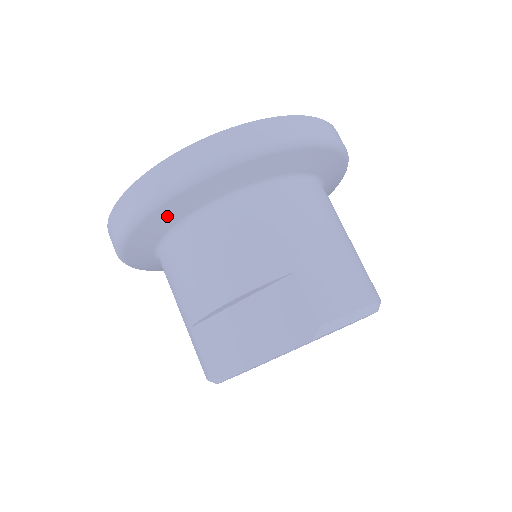
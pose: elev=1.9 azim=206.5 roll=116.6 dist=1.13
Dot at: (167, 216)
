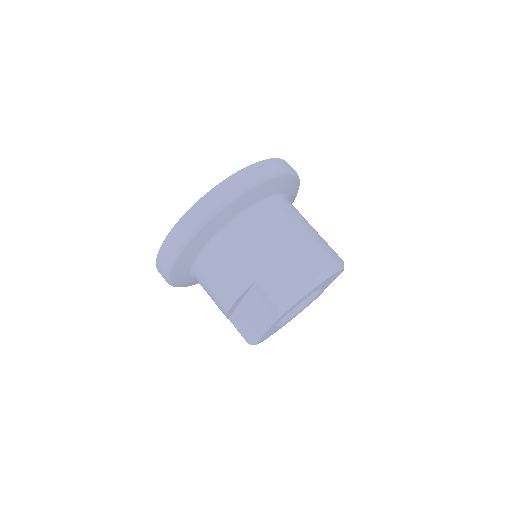
Dot at: (181, 270)
